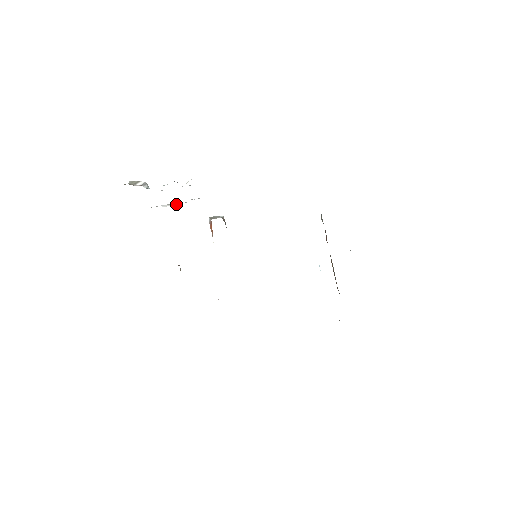
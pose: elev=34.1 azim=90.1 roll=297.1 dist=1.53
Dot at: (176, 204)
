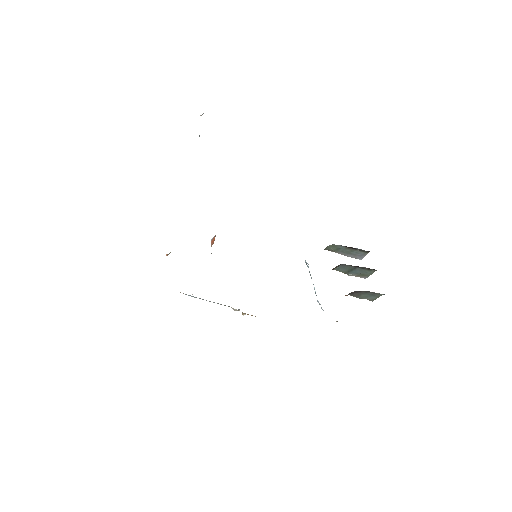
Dot at: occluded
